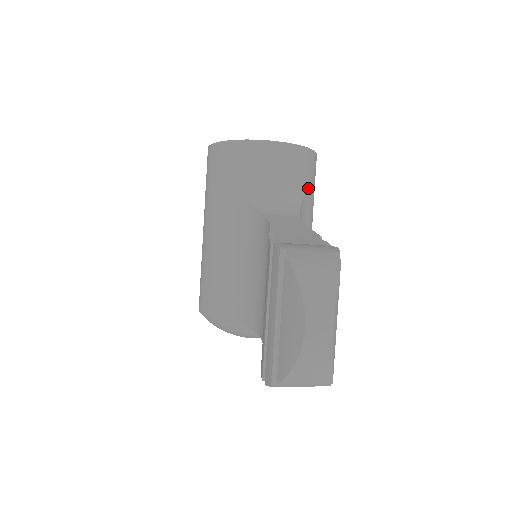
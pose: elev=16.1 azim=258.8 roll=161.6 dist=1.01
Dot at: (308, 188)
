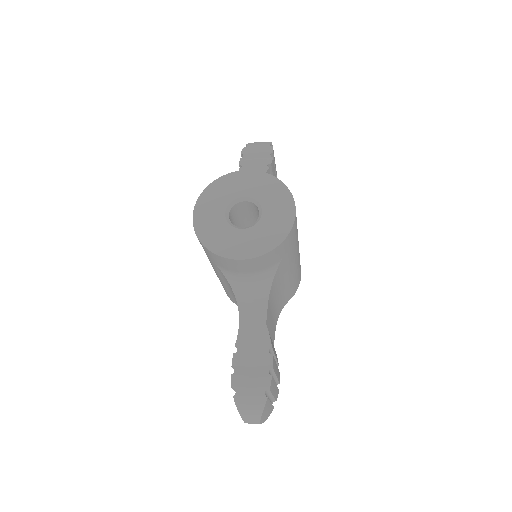
Dot at: (282, 261)
